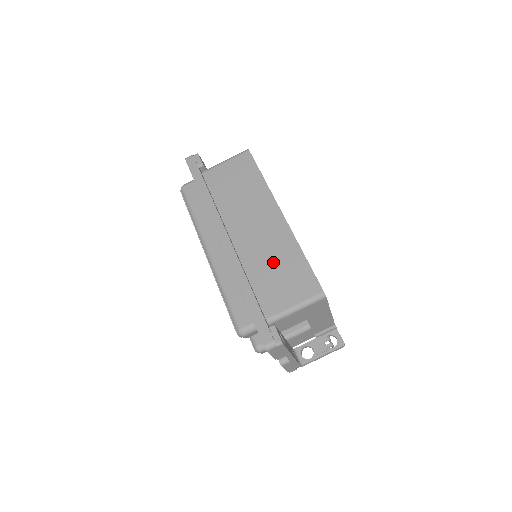
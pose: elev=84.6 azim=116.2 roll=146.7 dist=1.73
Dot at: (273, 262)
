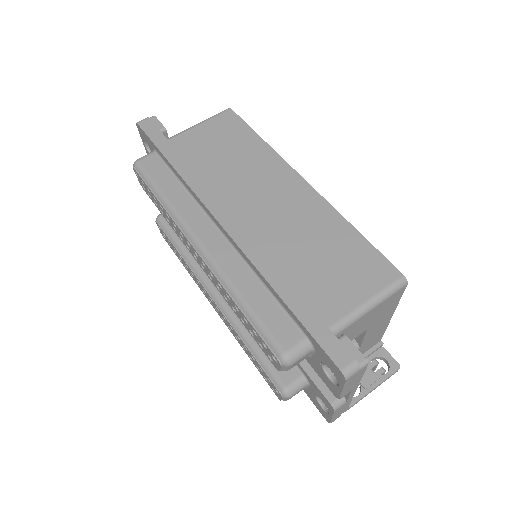
Dot at: (311, 244)
